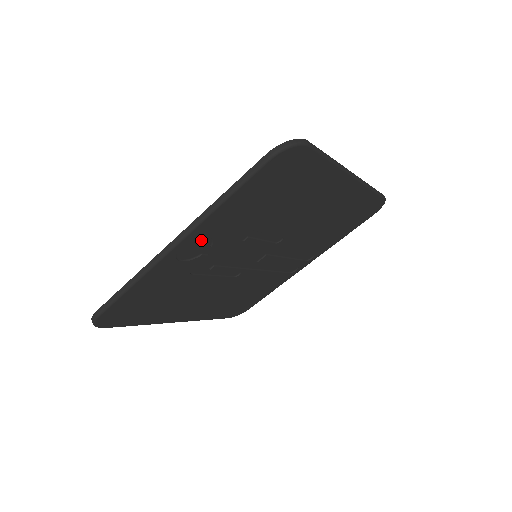
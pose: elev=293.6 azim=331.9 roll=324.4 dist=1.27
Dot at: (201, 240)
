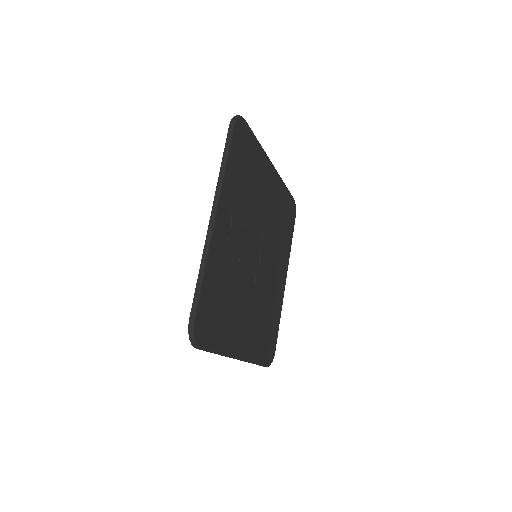
Dot at: (225, 216)
